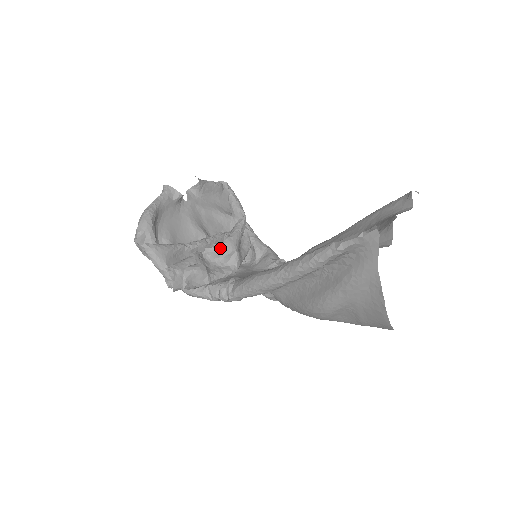
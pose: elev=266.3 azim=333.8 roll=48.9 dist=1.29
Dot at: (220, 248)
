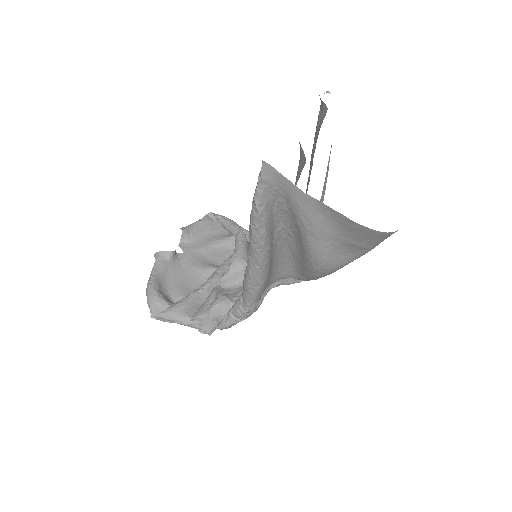
Dot at: (231, 271)
